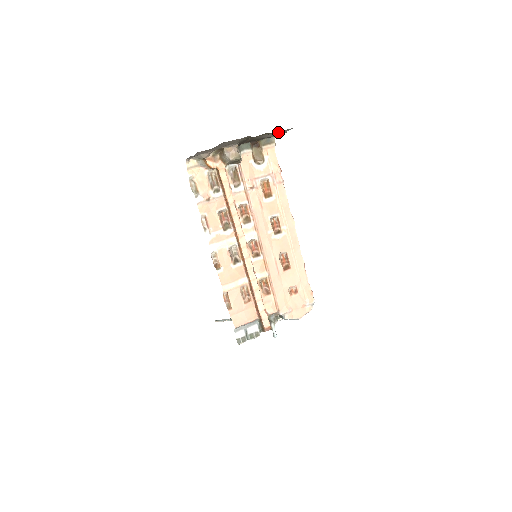
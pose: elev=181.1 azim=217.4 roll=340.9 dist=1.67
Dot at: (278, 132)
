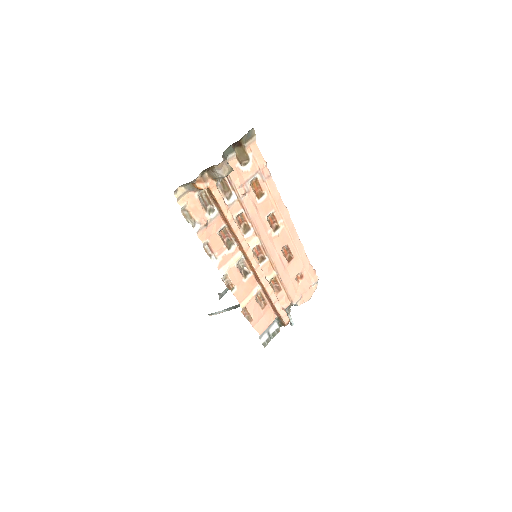
Dot at: occluded
